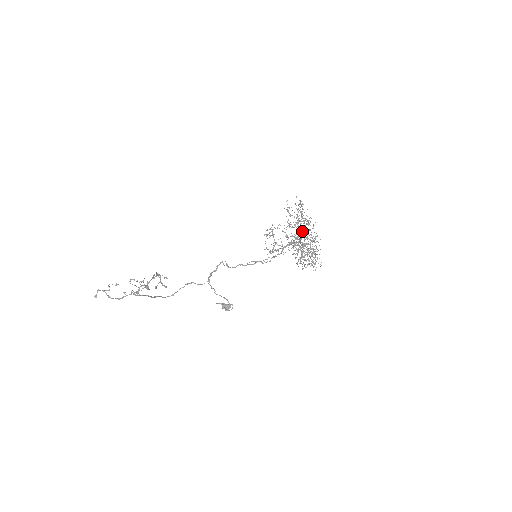
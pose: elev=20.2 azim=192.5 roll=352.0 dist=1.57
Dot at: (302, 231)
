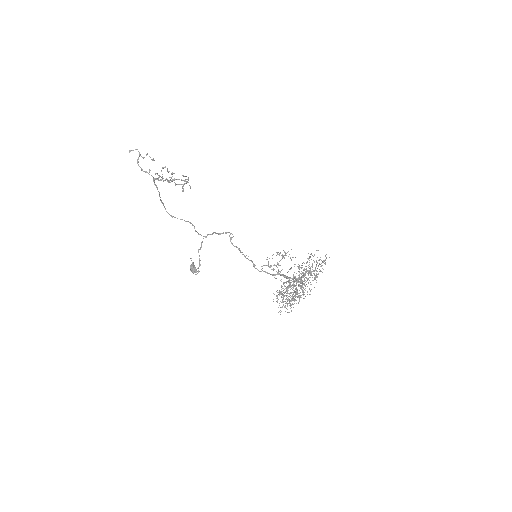
Dot at: occluded
